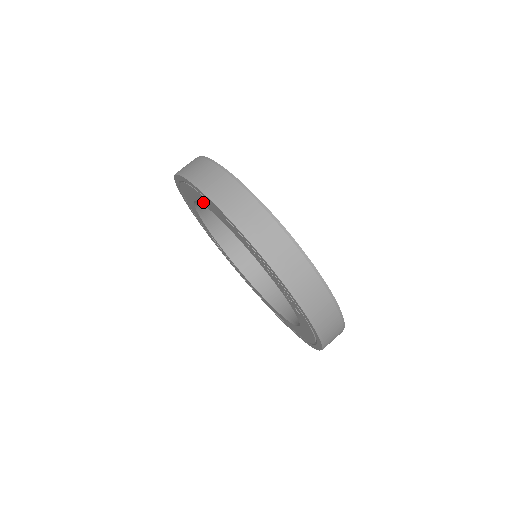
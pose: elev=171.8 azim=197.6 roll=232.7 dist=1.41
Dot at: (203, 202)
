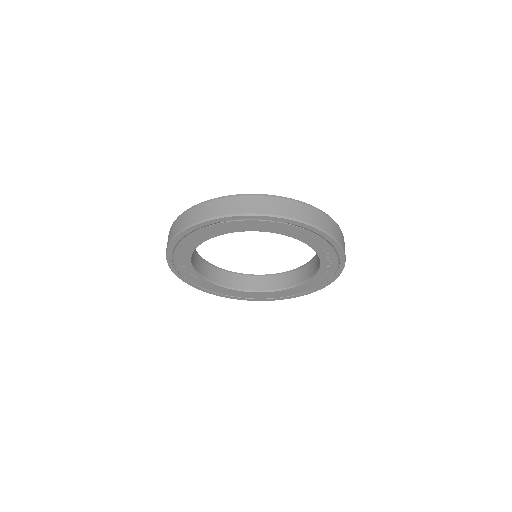
Dot at: (268, 229)
